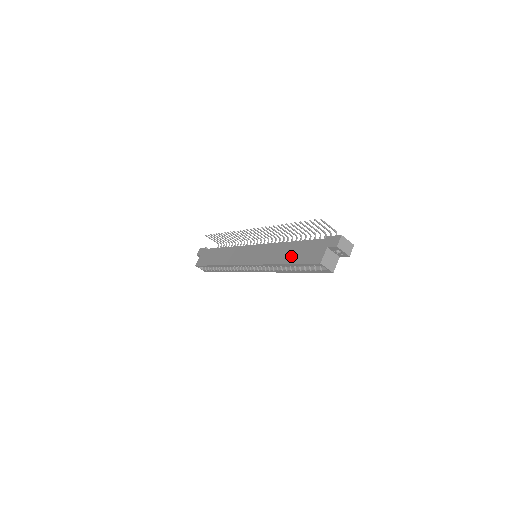
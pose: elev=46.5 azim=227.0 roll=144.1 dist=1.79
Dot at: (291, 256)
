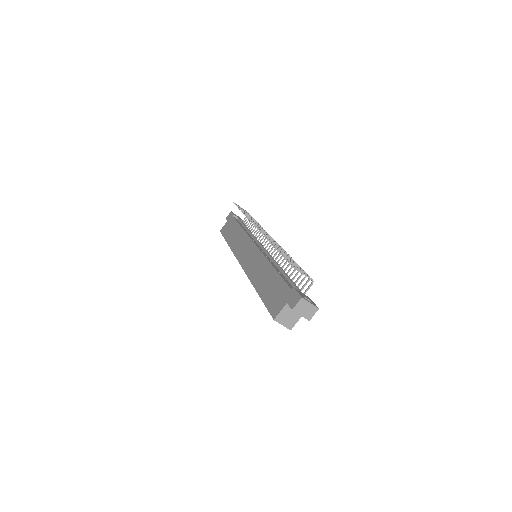
Dot at: (264, 287)
